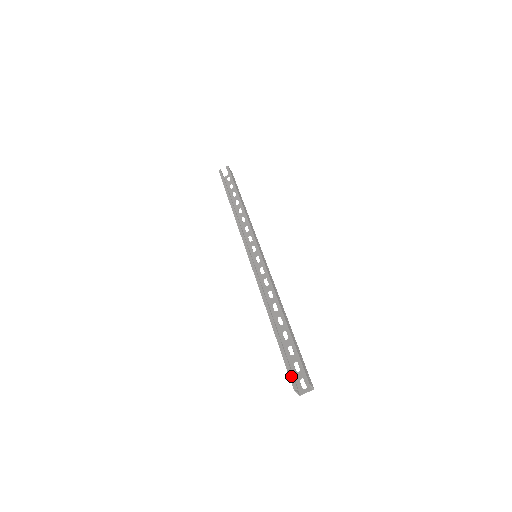
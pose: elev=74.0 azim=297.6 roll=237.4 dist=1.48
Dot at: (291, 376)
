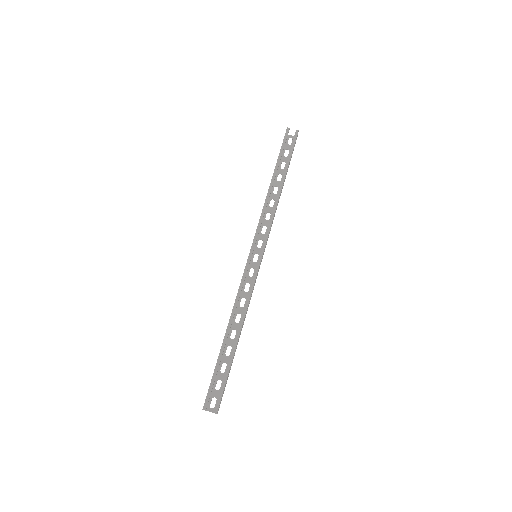
Dot at: (208, 396)
